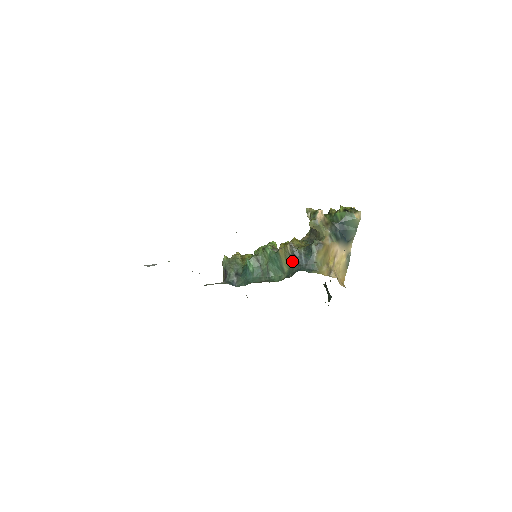
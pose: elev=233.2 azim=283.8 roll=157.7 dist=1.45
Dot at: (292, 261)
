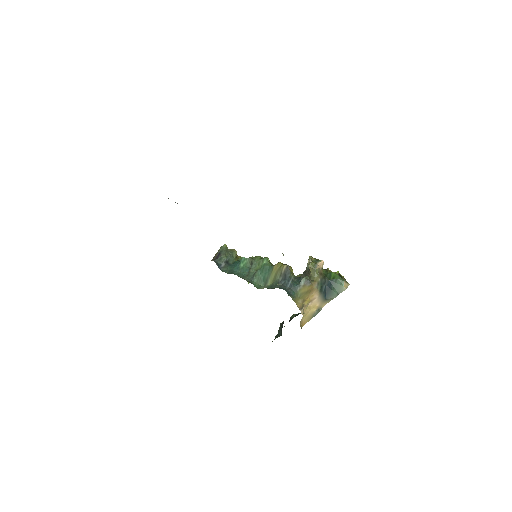
Dot at: (280, 279)
